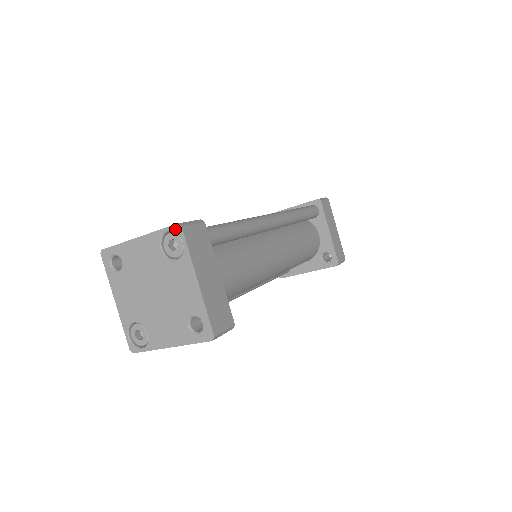
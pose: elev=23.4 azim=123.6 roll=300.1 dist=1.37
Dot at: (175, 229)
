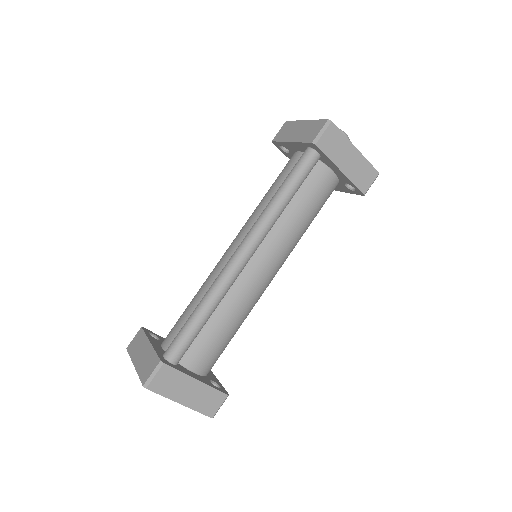
Dot at: (145, 386)
